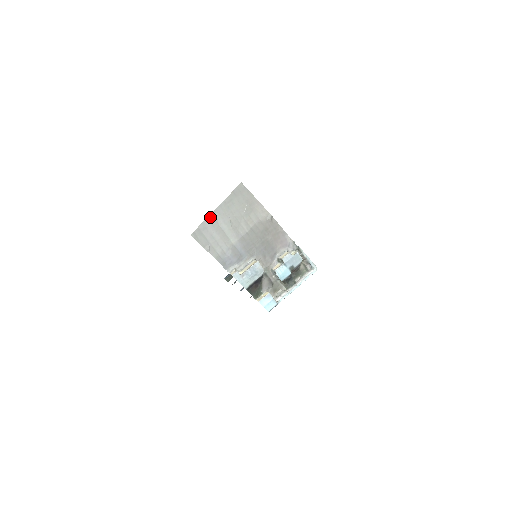
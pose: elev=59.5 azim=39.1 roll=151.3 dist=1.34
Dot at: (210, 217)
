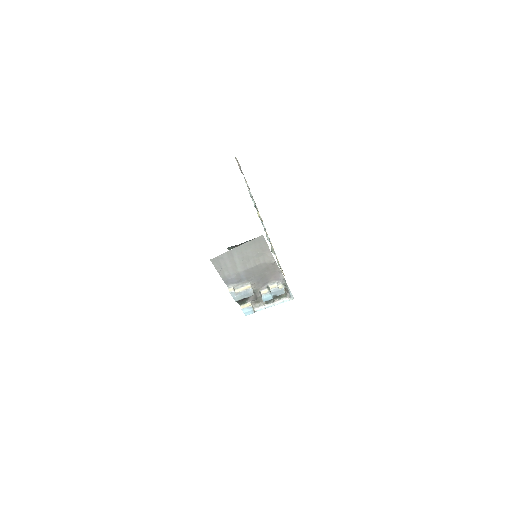
Dot at: (229, 252)
